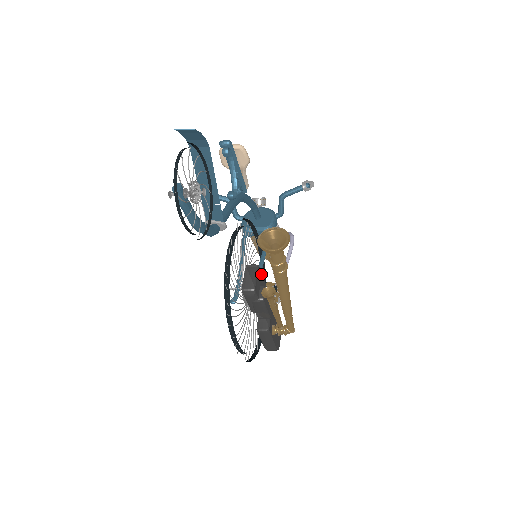
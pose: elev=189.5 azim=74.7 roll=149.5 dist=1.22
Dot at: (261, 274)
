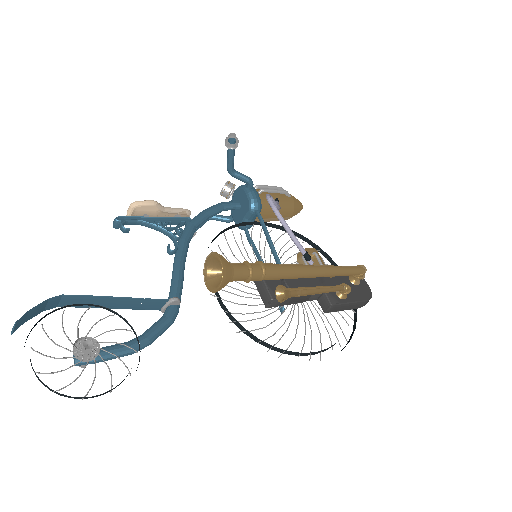
Dot at: occluded
